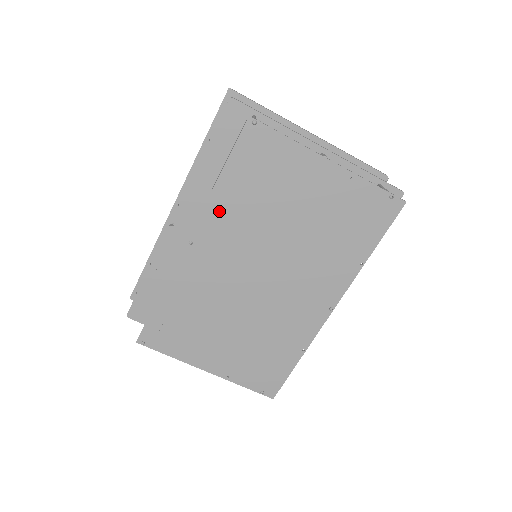
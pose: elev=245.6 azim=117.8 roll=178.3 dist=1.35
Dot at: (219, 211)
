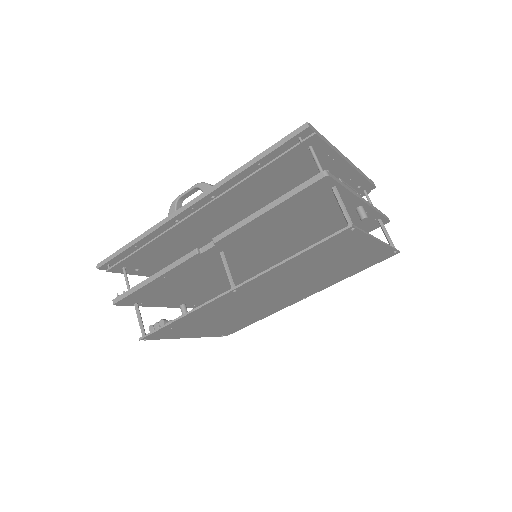
Dot at: (274, 273)
